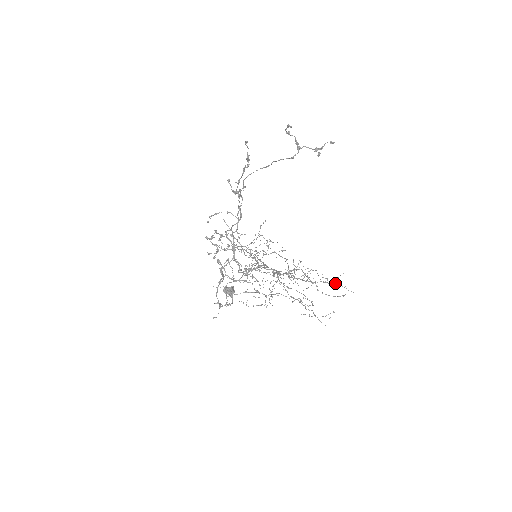
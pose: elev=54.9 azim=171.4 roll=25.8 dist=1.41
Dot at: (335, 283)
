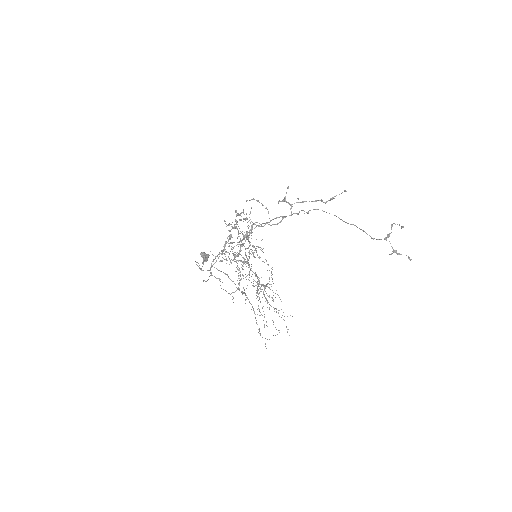
Dot at: occluded
